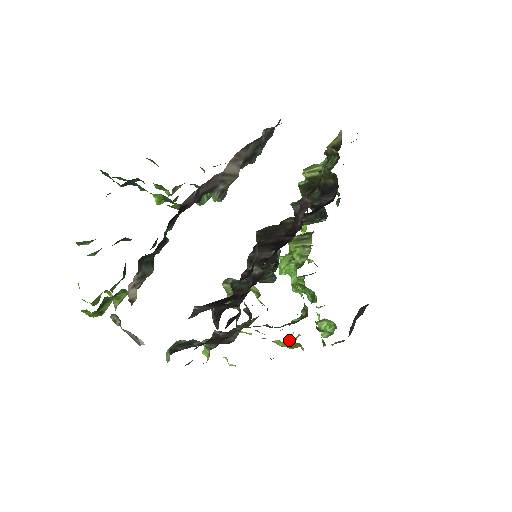
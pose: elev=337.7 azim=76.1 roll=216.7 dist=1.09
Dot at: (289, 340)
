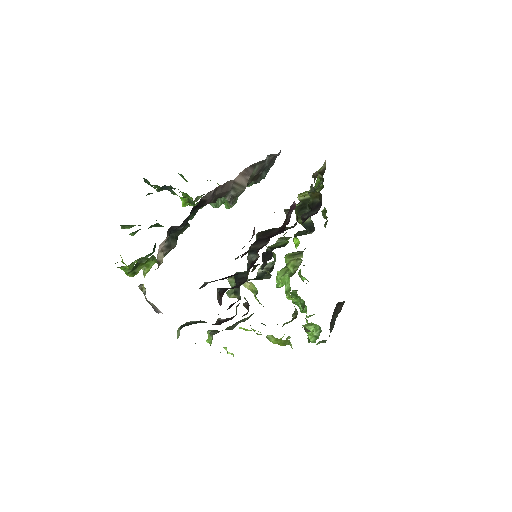
Dot at: occluded
